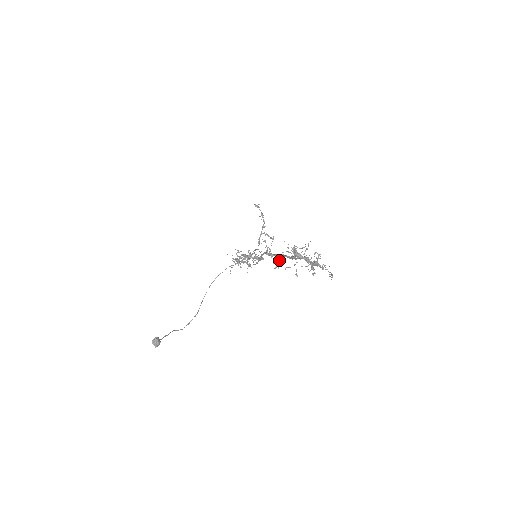
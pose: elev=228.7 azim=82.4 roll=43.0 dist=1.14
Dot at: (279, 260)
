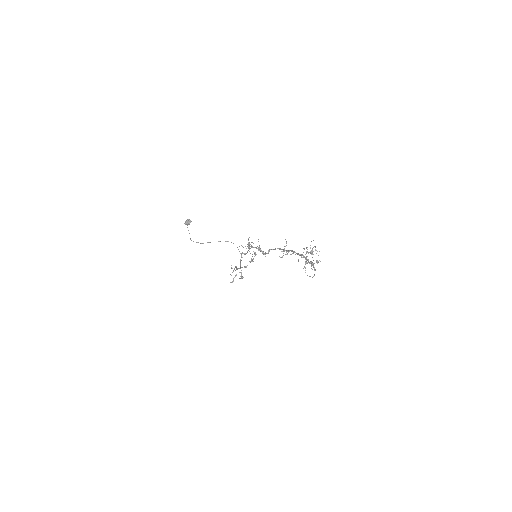
Dot at: occluded
